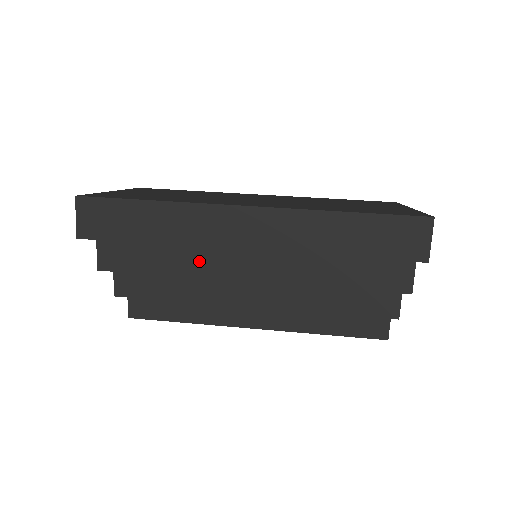
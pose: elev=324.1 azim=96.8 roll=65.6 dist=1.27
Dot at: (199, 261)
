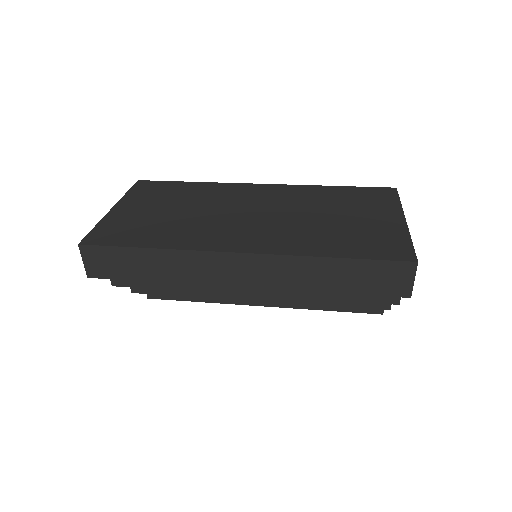
Dot at: occluded
